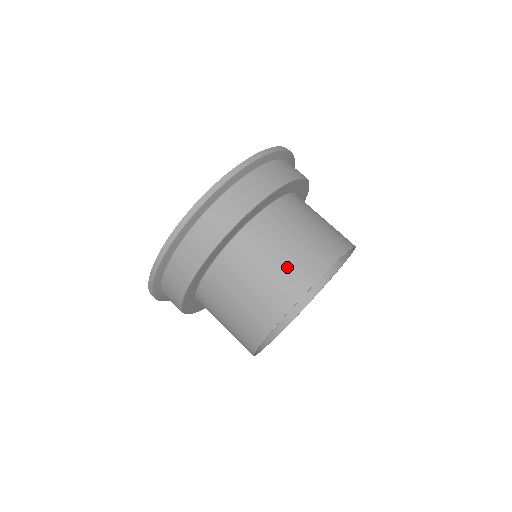
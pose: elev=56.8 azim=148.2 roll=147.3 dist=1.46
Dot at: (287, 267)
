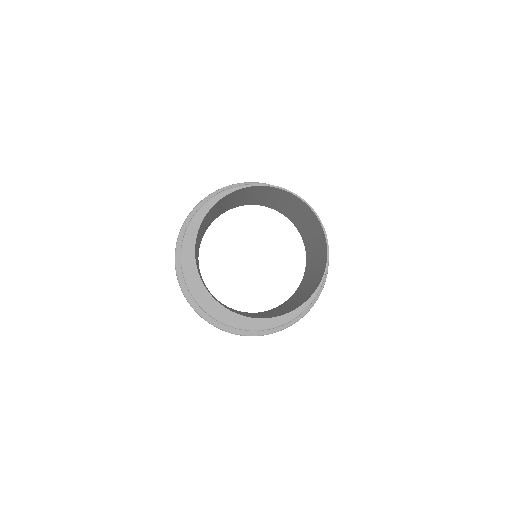
Dot at: (275, 192)
